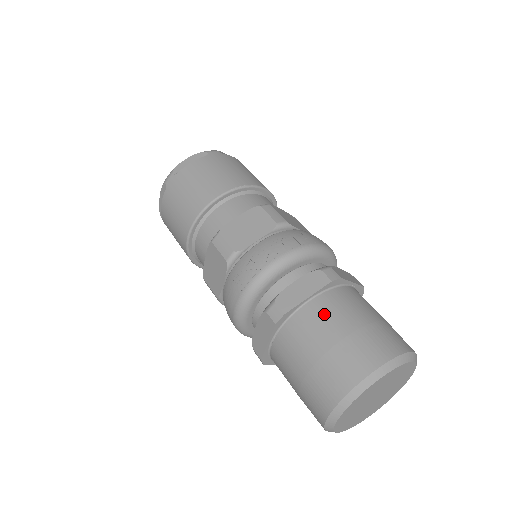
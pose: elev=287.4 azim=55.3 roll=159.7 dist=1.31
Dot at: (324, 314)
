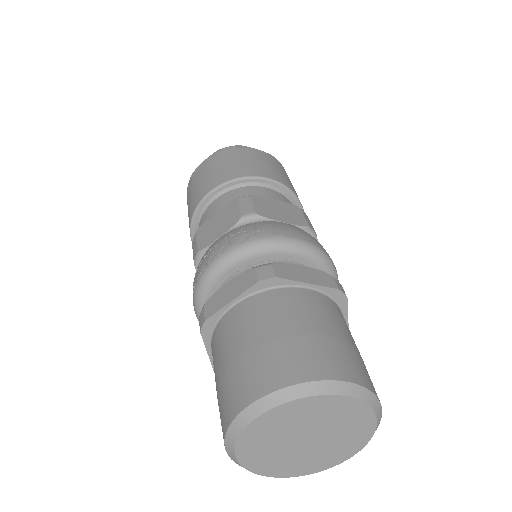
Dot at: (240, 322)
